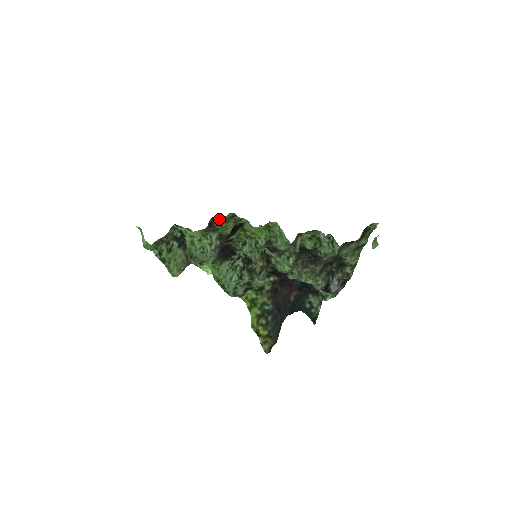
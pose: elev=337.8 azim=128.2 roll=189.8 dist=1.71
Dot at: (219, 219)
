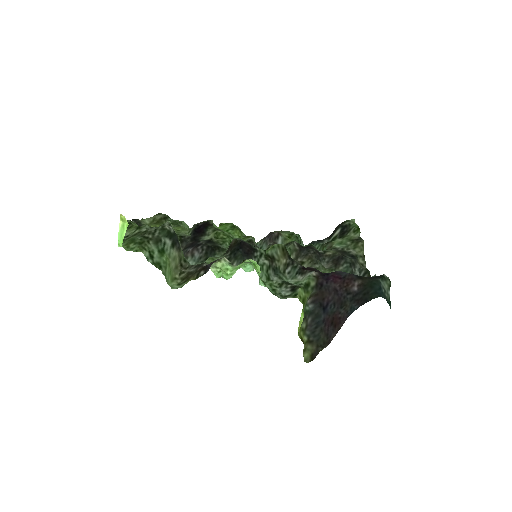
Dot at: (143, 221)
